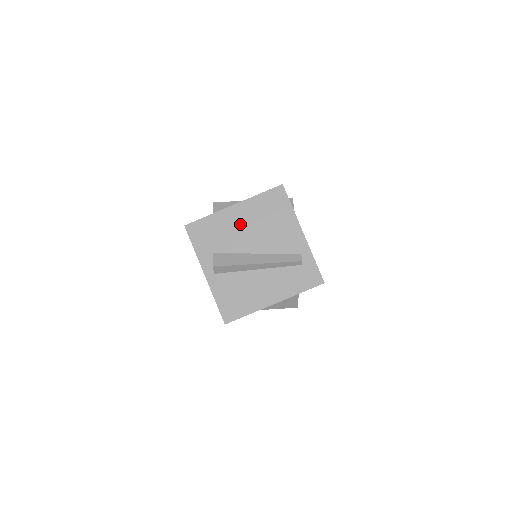
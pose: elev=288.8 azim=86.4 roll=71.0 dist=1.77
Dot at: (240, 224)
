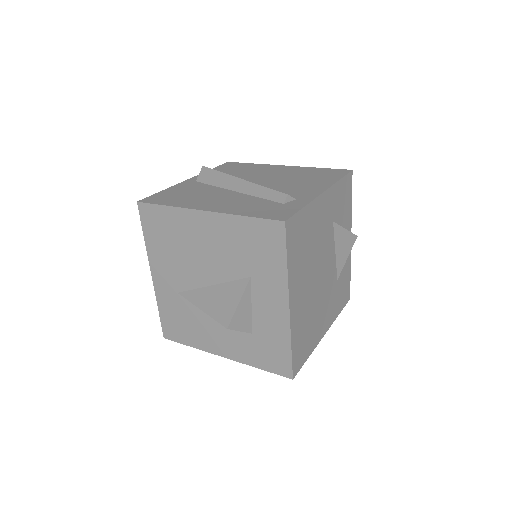
Dot at: (272, 172)
